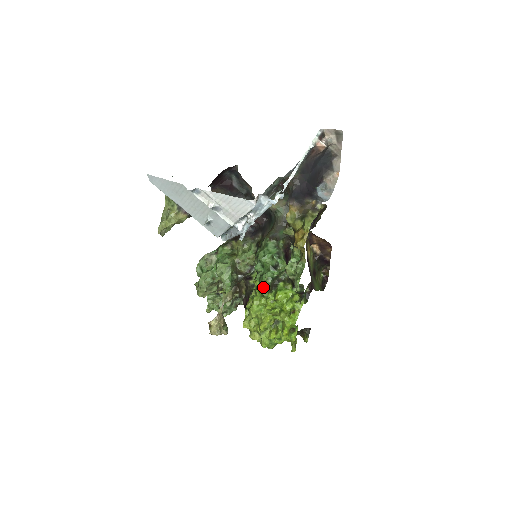
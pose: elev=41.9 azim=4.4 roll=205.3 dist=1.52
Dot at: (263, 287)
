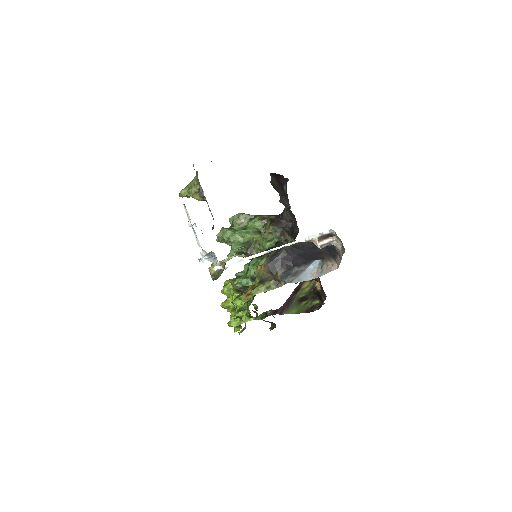
Dot at: (232, 286)
